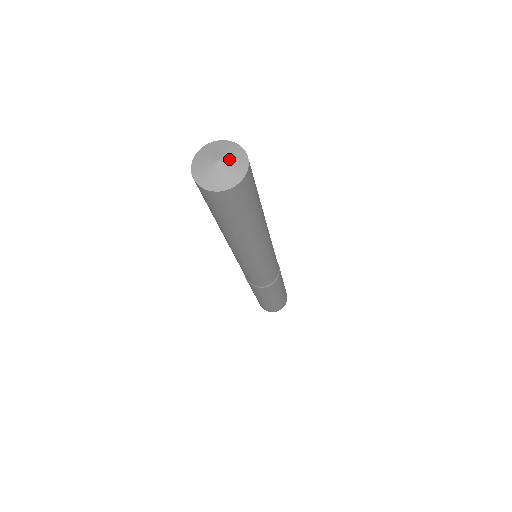
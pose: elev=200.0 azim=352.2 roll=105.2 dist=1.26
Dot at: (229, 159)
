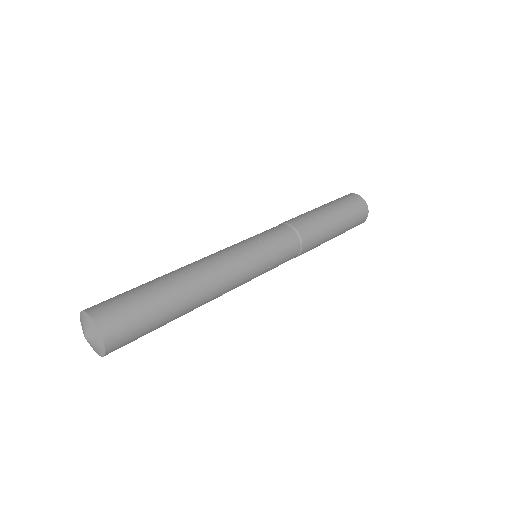
Dot at: (92, 344)
